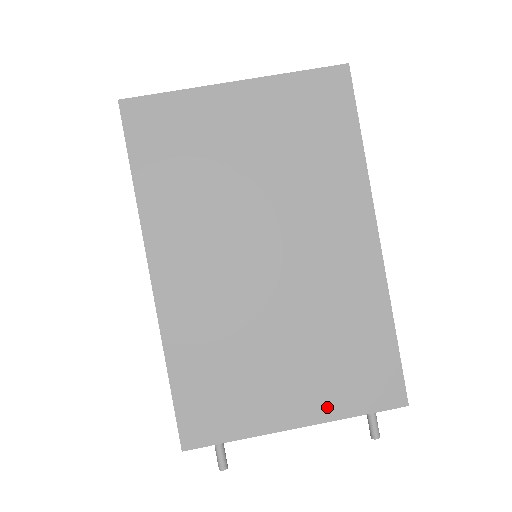
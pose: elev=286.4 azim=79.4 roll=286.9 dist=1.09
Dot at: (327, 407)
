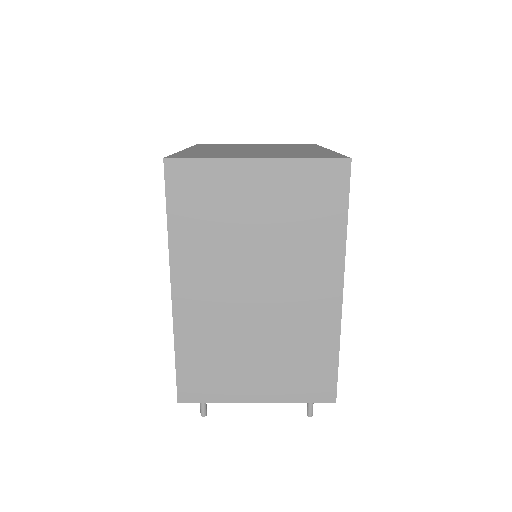
Dot at: (280, 394)
